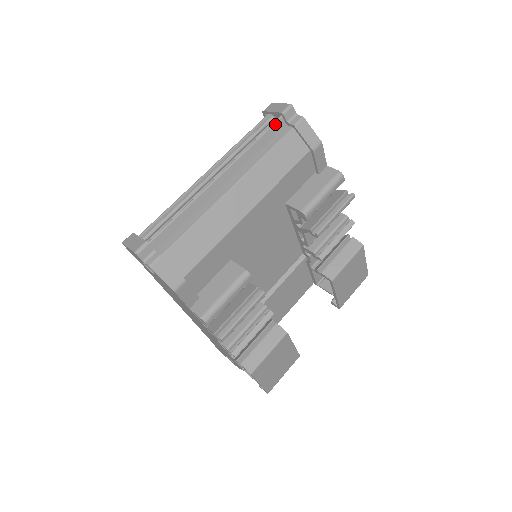
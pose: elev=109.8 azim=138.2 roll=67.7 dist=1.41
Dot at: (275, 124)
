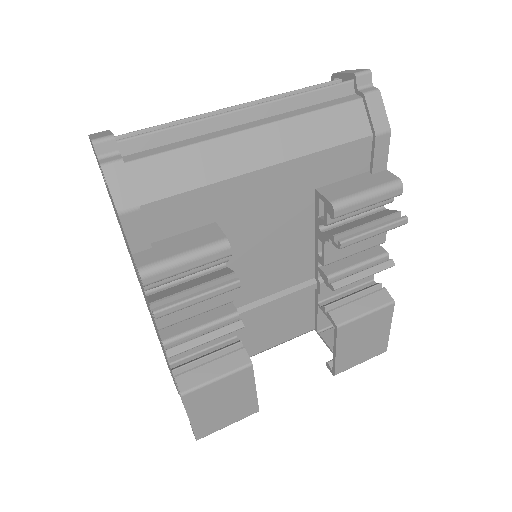
Dot at: (341, 85)
